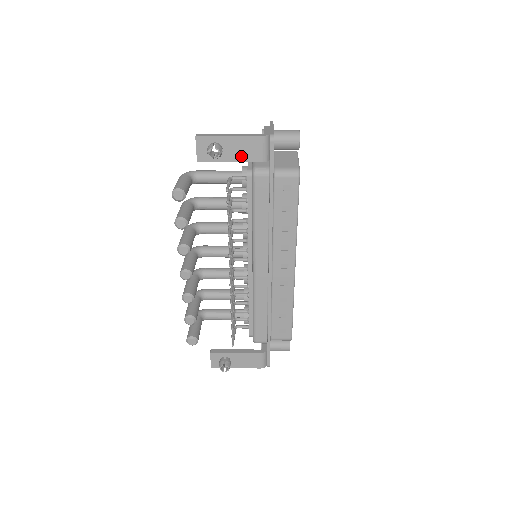
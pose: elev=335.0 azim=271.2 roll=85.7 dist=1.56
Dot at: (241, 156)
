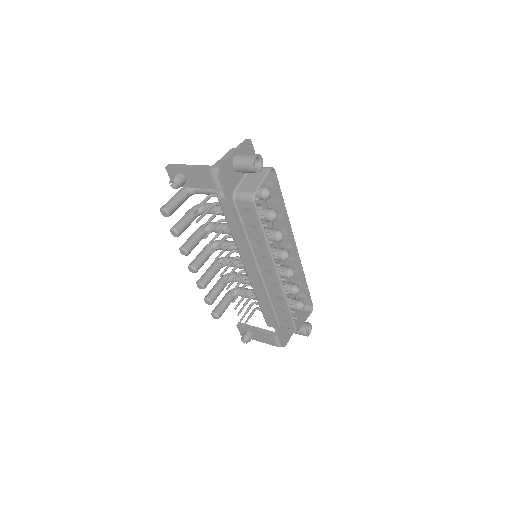
Dot at: (200, 184)
